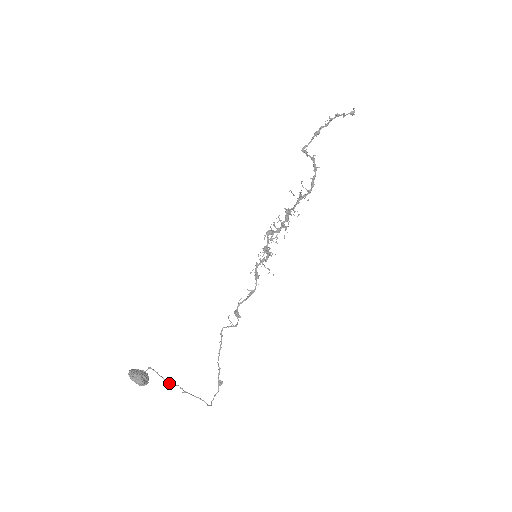
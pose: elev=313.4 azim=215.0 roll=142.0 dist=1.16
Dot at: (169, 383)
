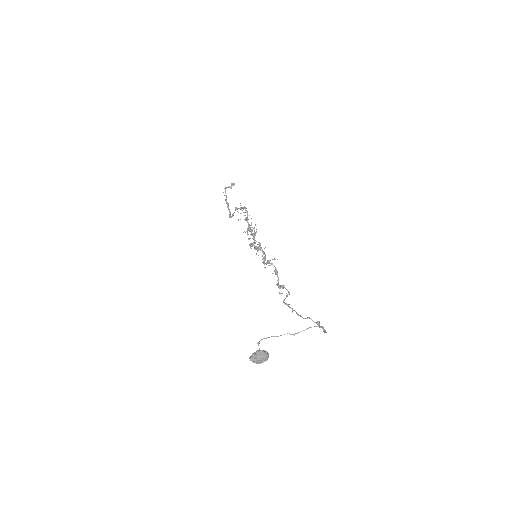
Dot at: occluded
